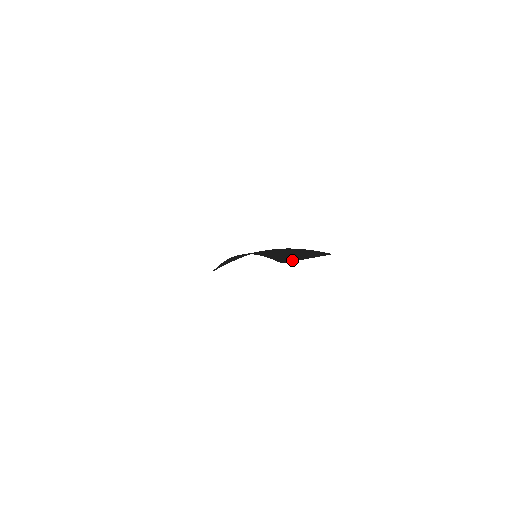
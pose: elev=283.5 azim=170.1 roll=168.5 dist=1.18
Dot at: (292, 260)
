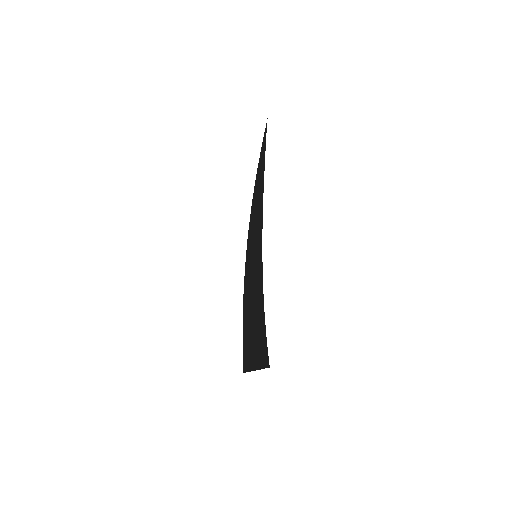
Dot at: (249, 368)
